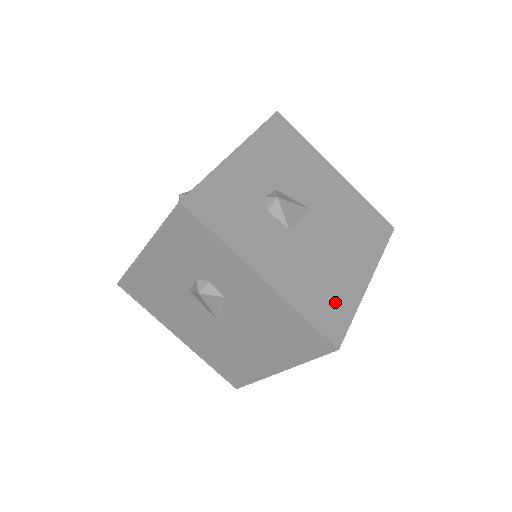
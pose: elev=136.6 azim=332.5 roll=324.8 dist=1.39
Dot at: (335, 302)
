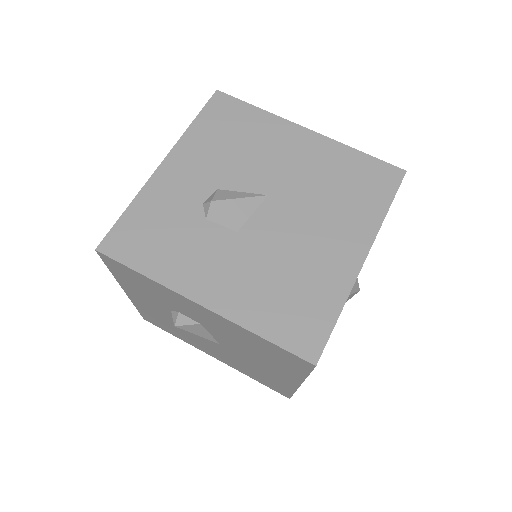
Dot at: (308, 304)
